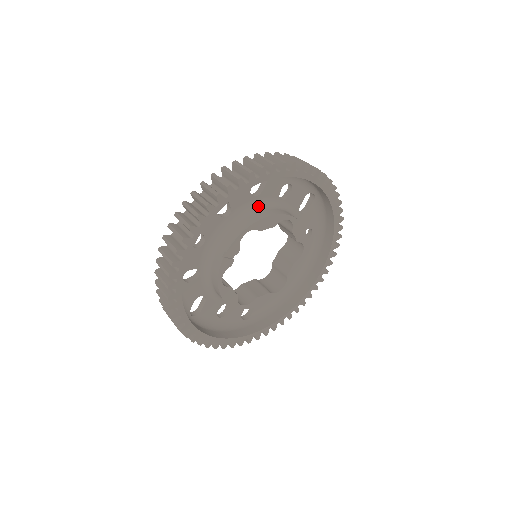
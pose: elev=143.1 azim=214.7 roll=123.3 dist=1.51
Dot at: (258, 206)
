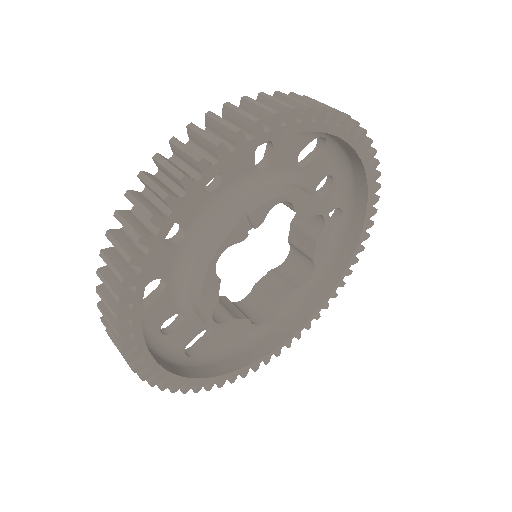
Dot at: (297, 181)
